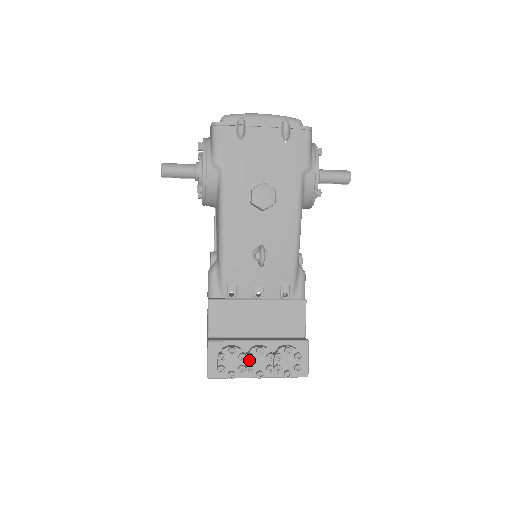
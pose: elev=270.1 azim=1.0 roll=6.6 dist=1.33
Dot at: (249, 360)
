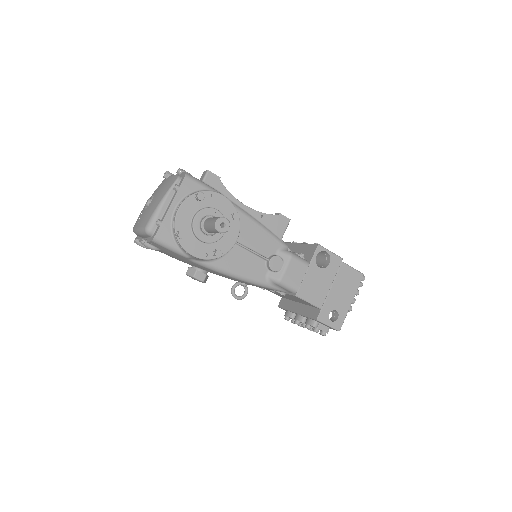
Dot at: occluded
